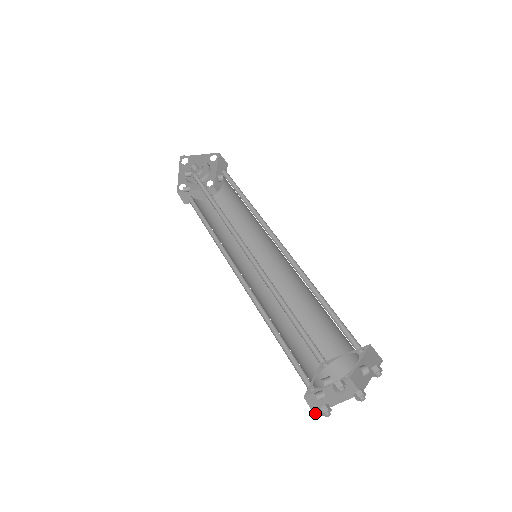
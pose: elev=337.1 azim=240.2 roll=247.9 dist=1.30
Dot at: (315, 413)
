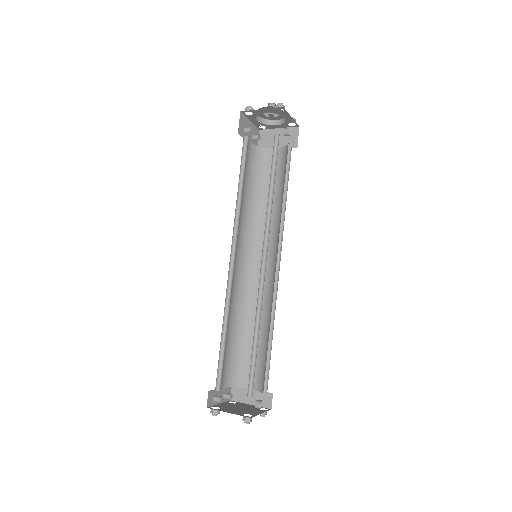
Dot at: (231, 400)
